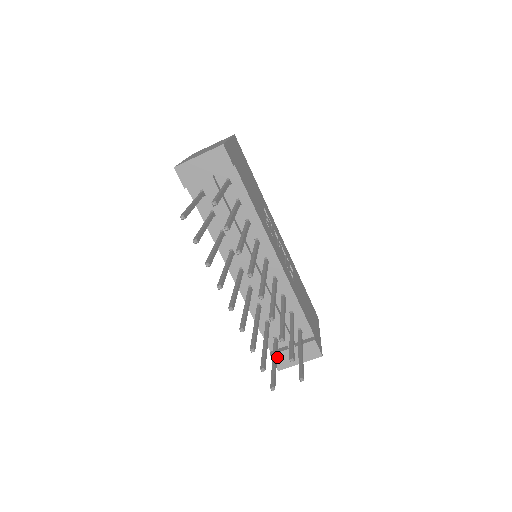
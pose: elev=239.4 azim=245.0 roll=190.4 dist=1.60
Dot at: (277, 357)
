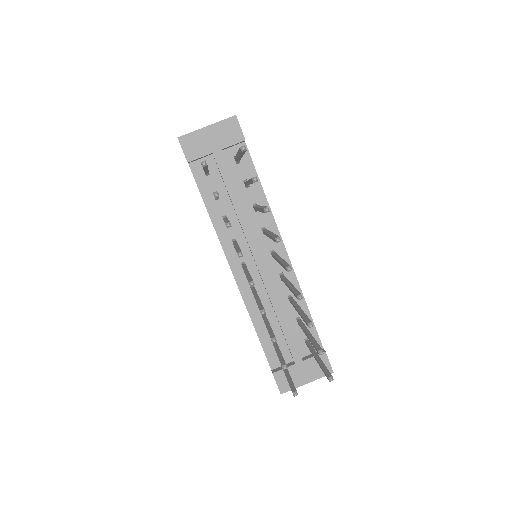
Dot at: (281, 375)
